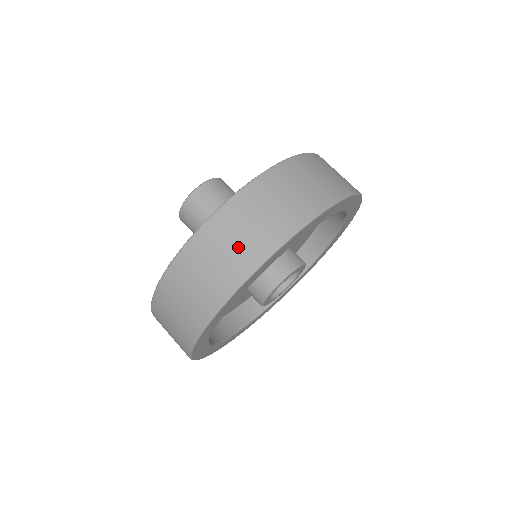
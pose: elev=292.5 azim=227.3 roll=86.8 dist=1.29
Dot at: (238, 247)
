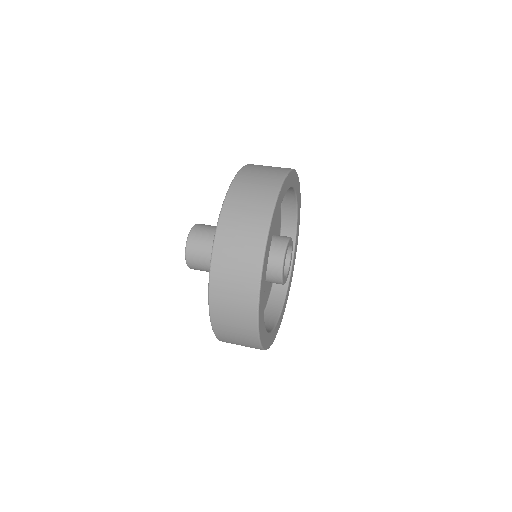
Dot at: (268, 172)
